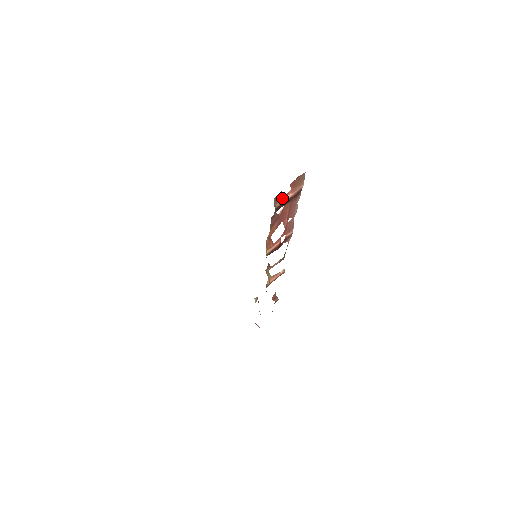
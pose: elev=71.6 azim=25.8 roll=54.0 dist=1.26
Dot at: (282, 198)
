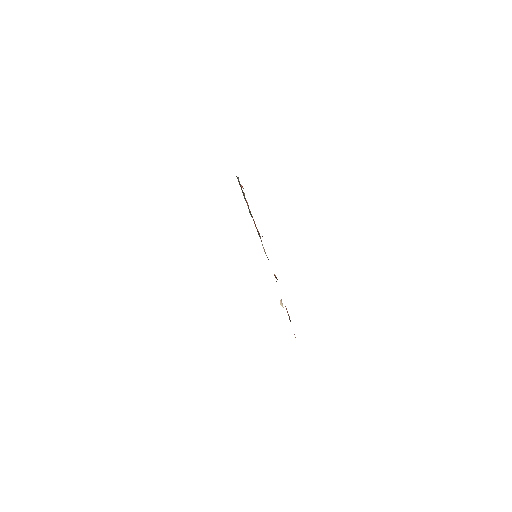
Dot at: occluded
